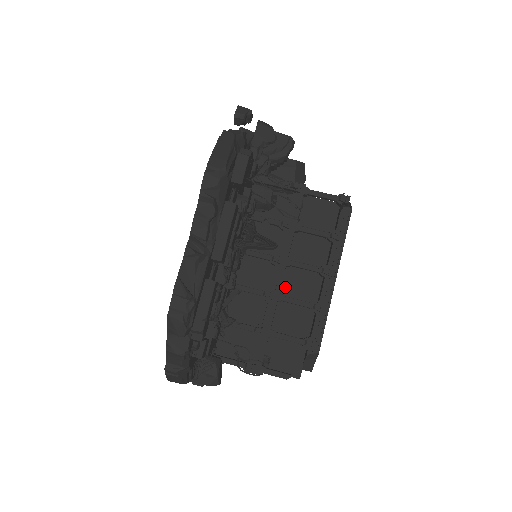
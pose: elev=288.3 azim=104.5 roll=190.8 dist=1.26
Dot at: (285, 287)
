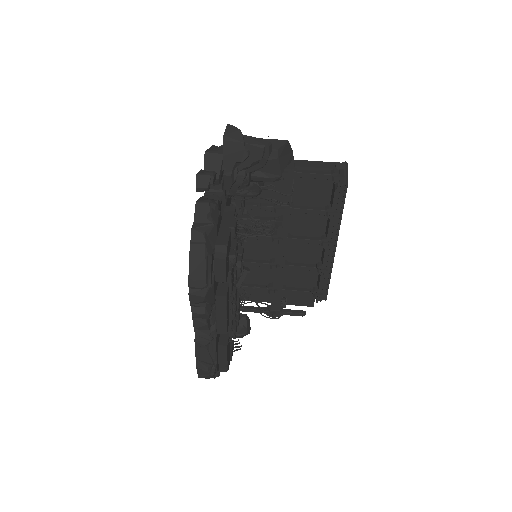
Dot at: (289, 249)
